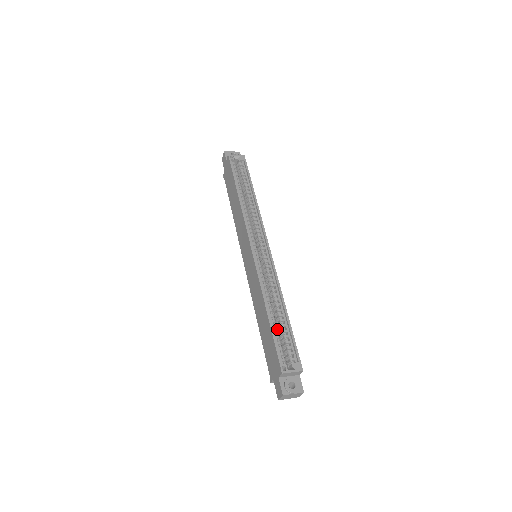
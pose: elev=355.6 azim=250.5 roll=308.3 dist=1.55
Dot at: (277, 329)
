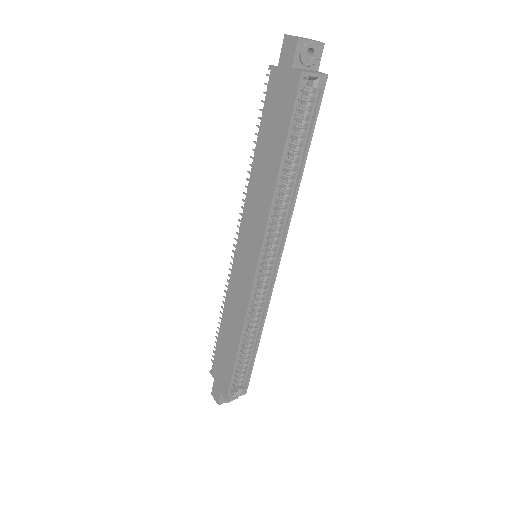
Dot at: (240, 355)
